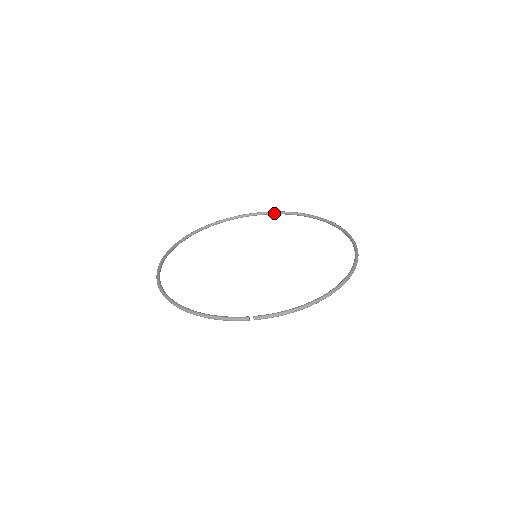
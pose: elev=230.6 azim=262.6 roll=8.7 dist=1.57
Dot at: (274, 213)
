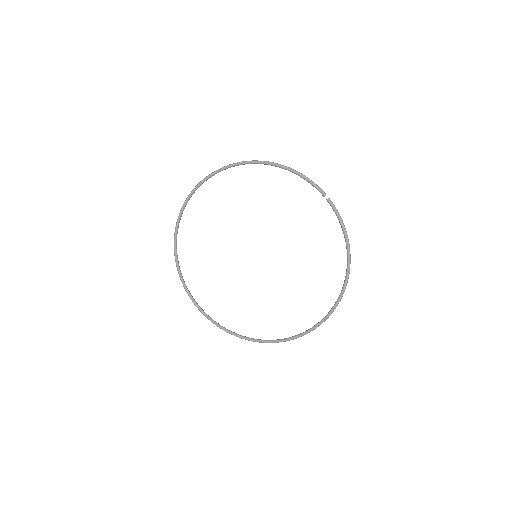
Dot at: (209, 316)
